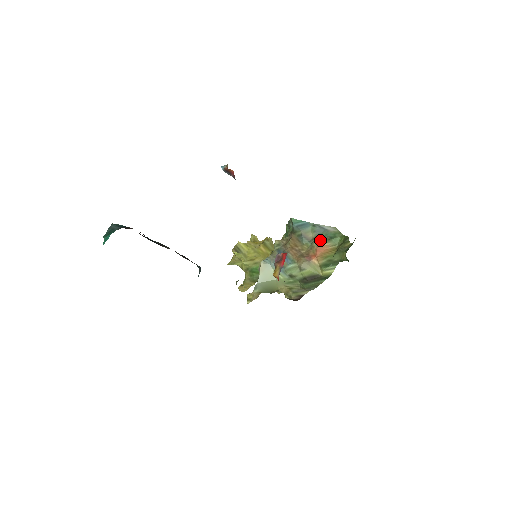
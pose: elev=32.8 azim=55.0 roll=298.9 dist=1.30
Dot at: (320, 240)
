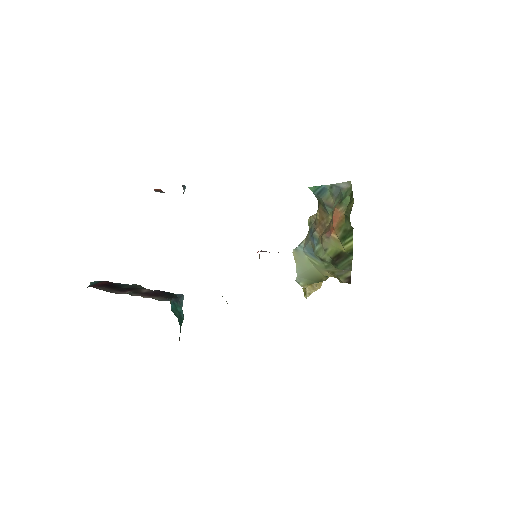
Dot at: (335, 206)
